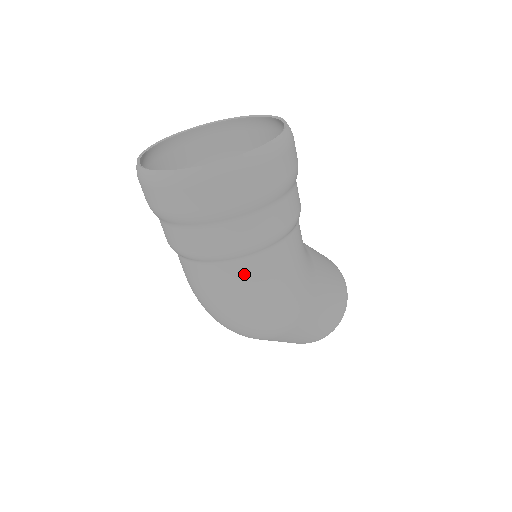
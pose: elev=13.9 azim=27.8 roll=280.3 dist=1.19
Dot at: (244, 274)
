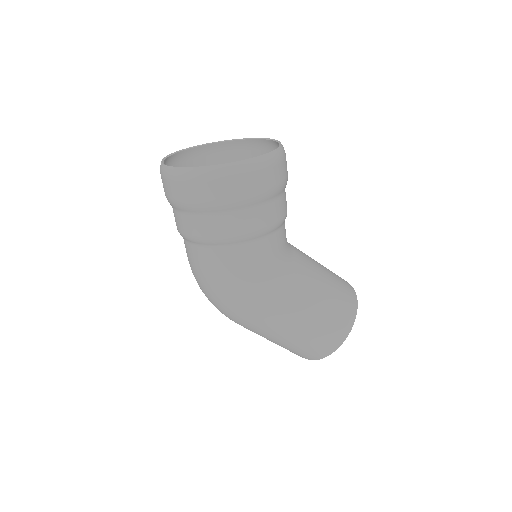
Dot at: (198, 257)
